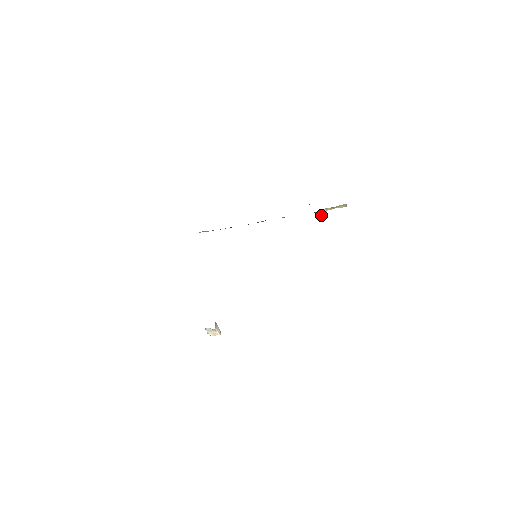
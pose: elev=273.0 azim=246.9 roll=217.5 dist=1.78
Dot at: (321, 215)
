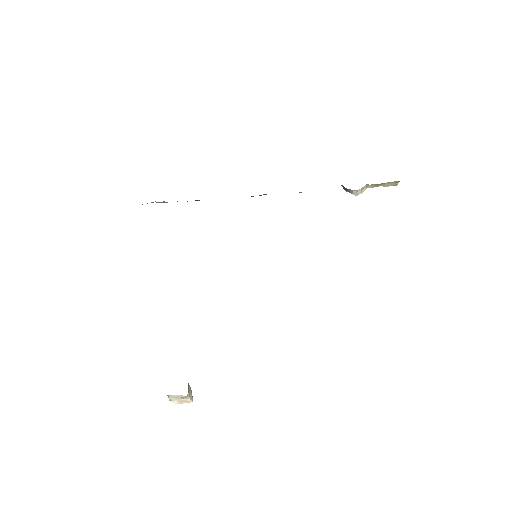
Dot at: (357, 195)
